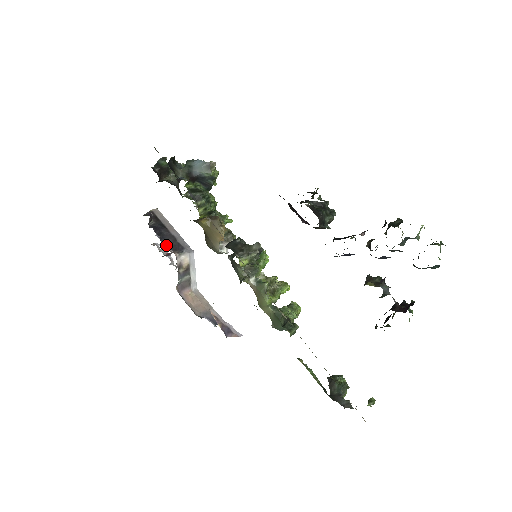
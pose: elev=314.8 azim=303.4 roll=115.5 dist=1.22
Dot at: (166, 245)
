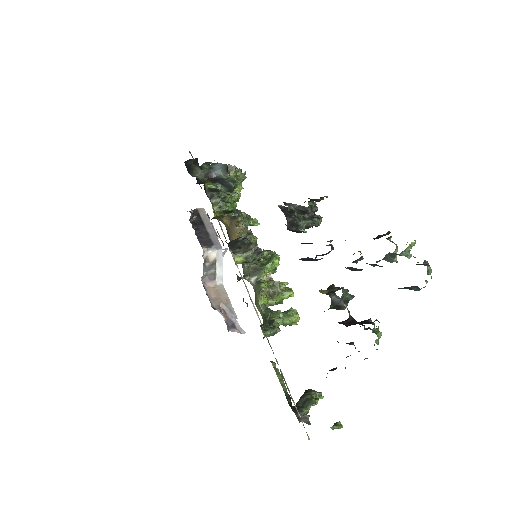
Dot at: (198, 239)
